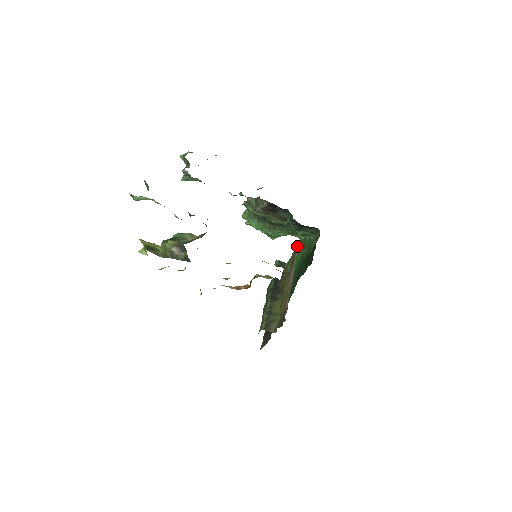
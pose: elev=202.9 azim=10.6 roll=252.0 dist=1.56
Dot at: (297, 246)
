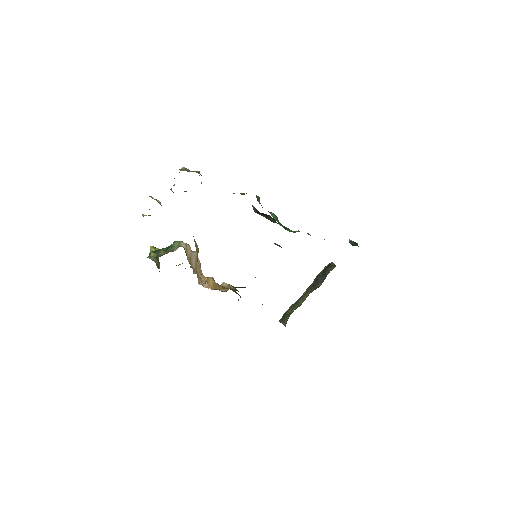
Dot at: occluded
